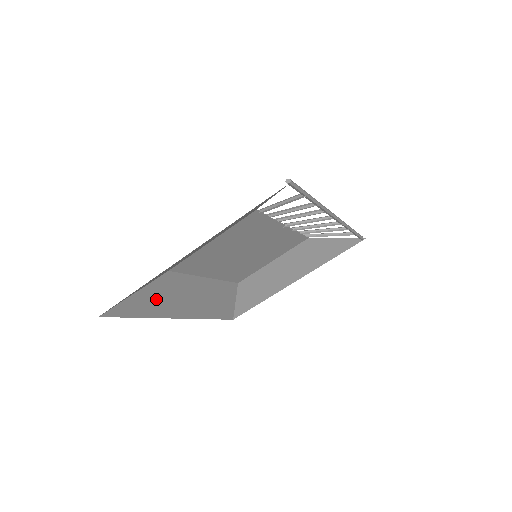
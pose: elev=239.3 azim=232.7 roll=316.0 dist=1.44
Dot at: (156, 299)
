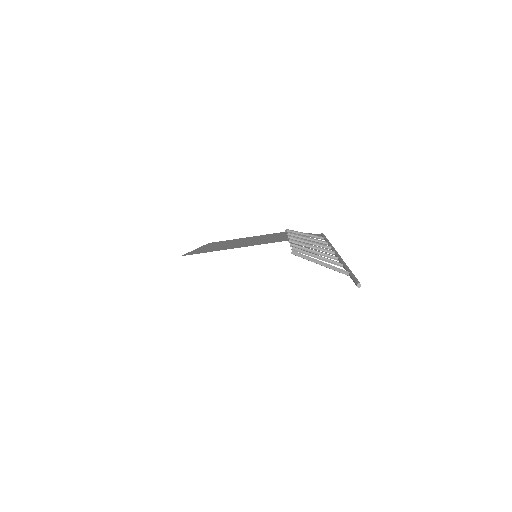
Dot at: occluded
